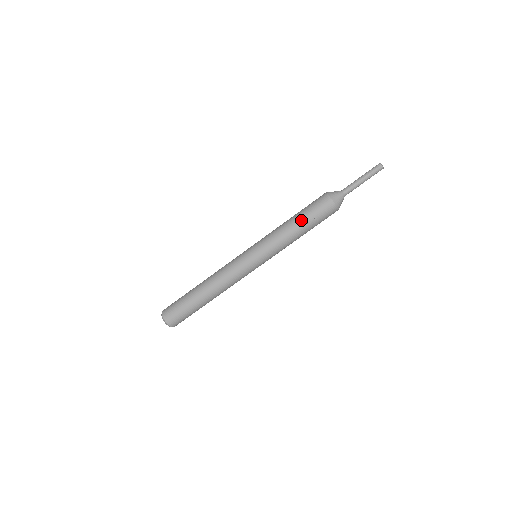
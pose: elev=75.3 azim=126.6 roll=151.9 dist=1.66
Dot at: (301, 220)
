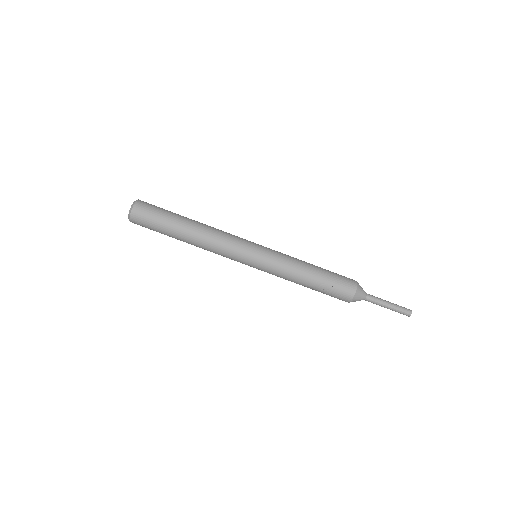
Dot at: (317, 283)
